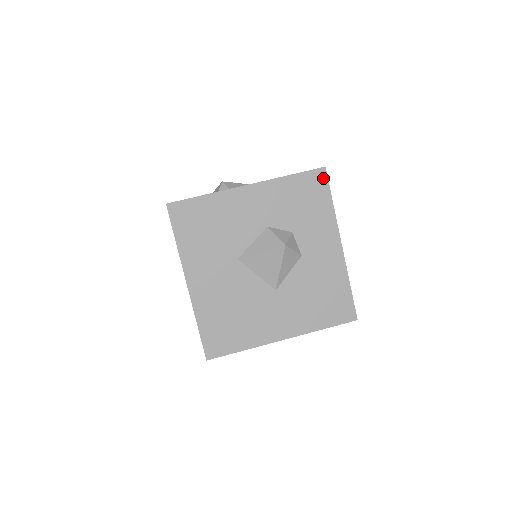
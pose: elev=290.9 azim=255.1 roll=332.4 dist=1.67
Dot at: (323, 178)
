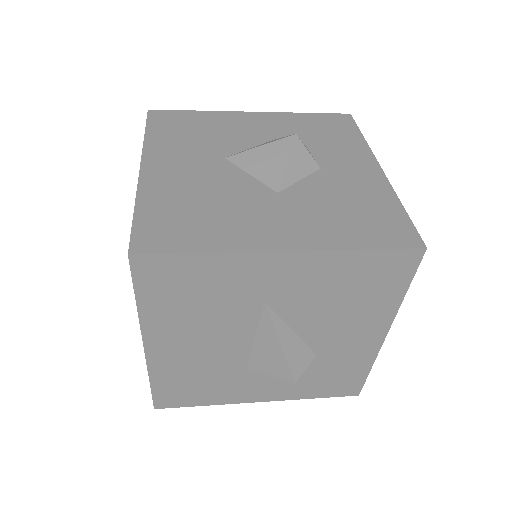
Dot at: (348, 120)
